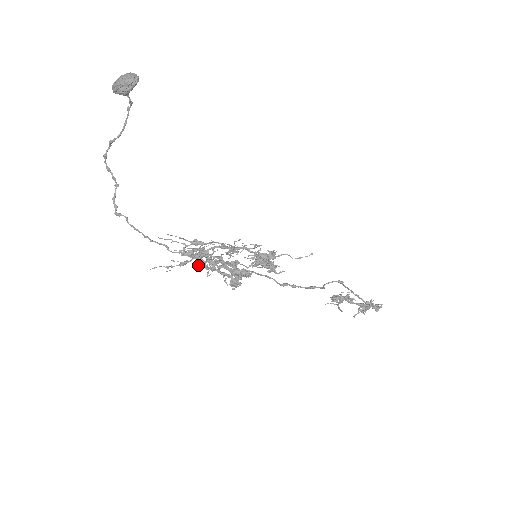
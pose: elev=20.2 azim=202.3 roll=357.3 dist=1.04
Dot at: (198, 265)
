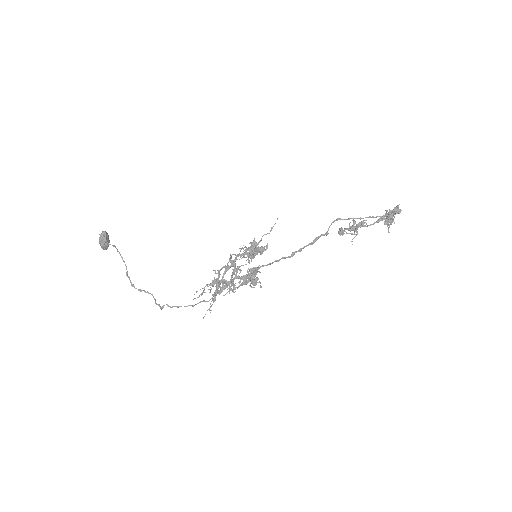
Dot at: occluded
